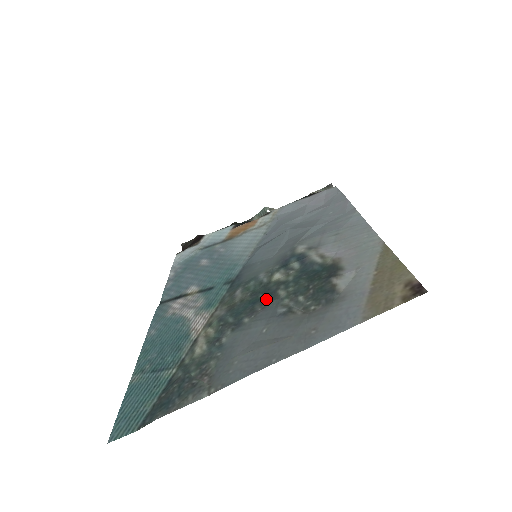
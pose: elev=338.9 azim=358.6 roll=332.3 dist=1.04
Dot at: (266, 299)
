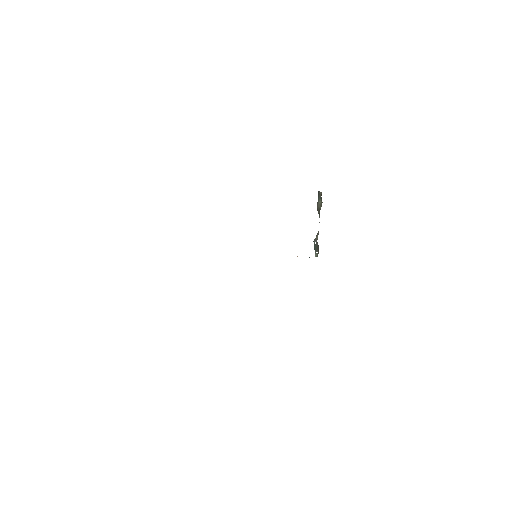
Dot at: occluded
